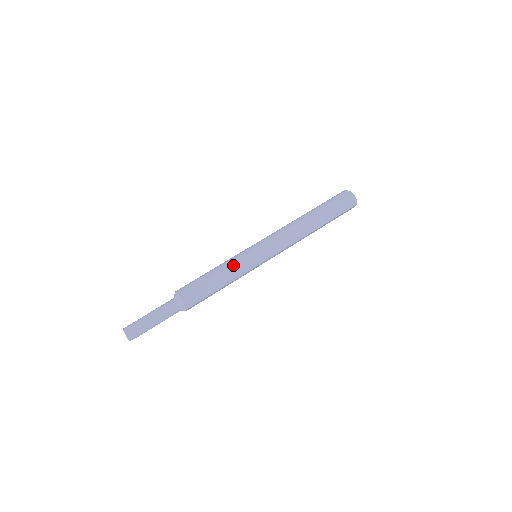
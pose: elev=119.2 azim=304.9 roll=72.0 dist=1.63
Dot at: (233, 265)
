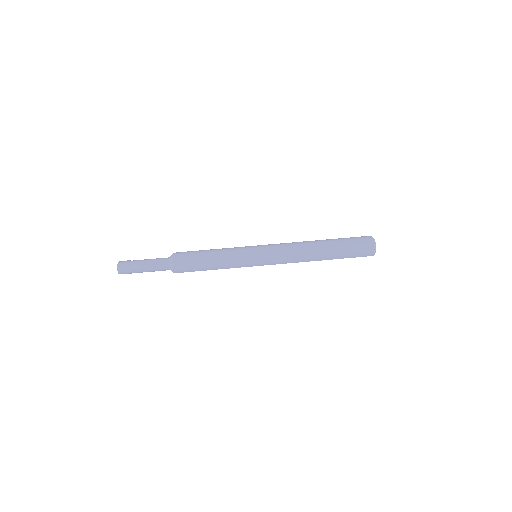
Dot at: (230, 257)
